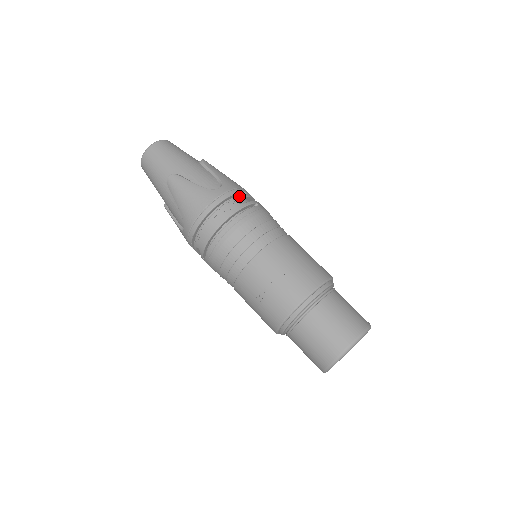
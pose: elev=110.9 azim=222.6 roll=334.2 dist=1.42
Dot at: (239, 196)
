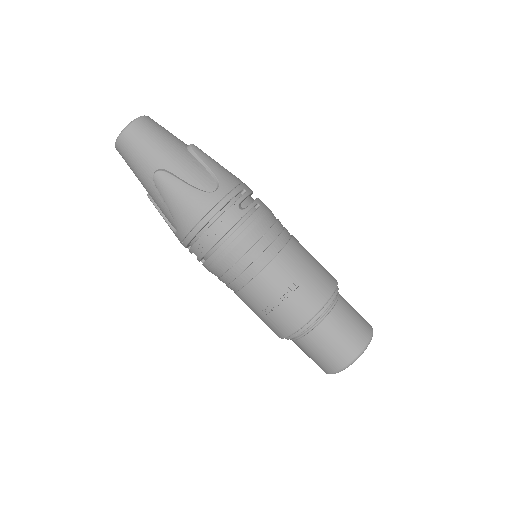
Dot at: (239, 199)
